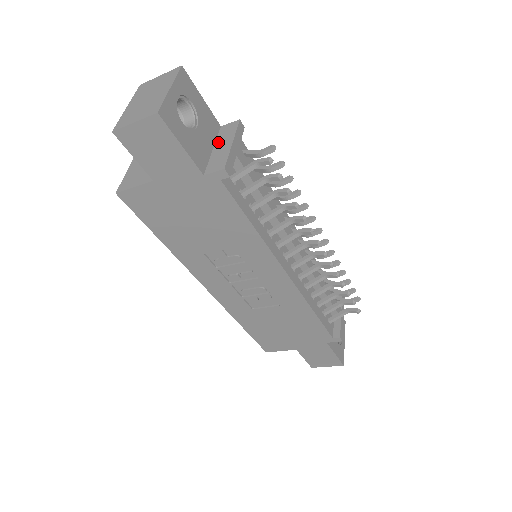
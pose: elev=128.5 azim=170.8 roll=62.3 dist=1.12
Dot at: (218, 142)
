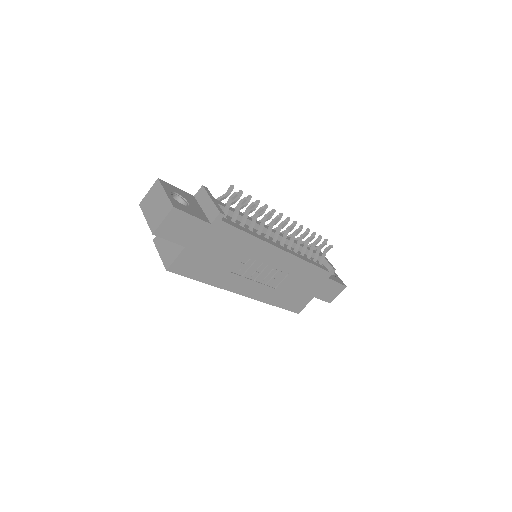
Dot at: (201, 204)
